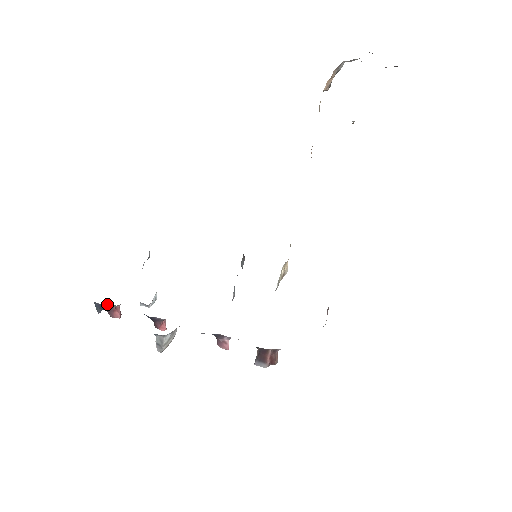
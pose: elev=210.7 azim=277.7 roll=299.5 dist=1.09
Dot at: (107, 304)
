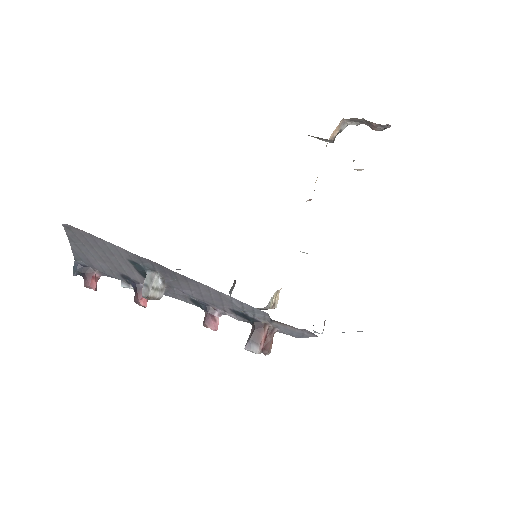
Dot at: (88, 267)
